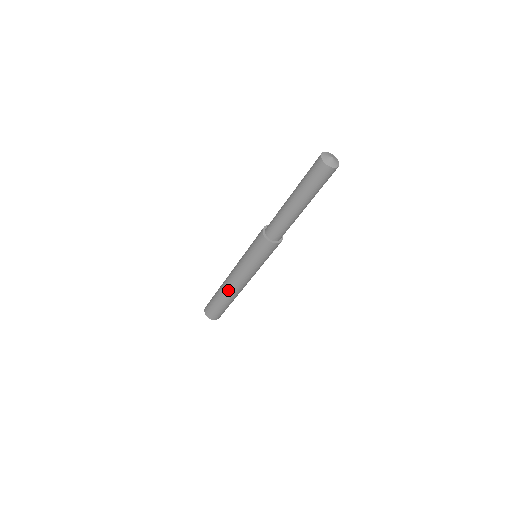
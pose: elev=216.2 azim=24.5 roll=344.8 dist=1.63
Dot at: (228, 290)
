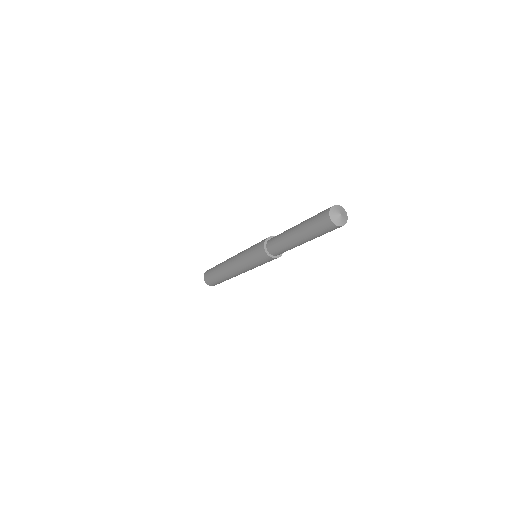
Dot at: (226, 272)
